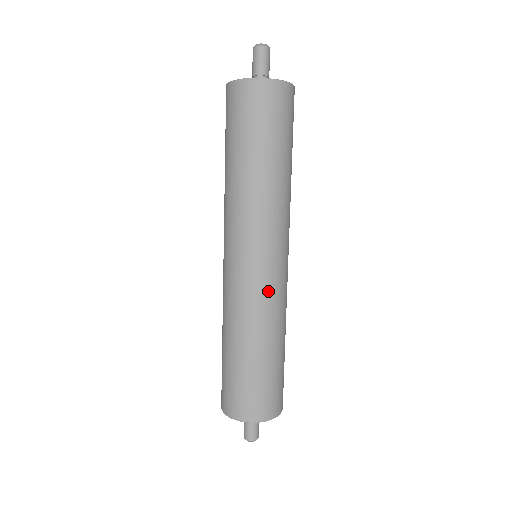
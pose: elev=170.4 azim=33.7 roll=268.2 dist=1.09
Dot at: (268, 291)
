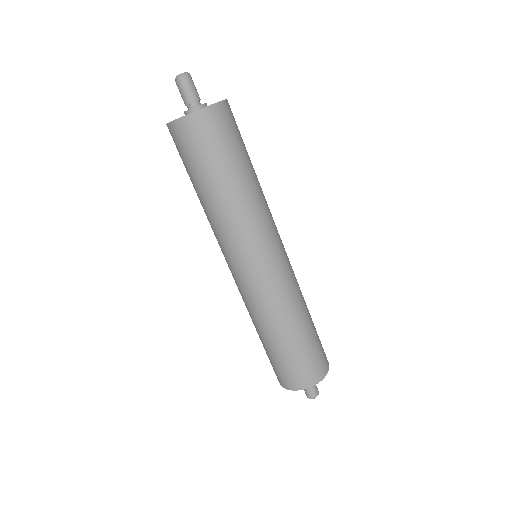
Dot at: (249, 294)
